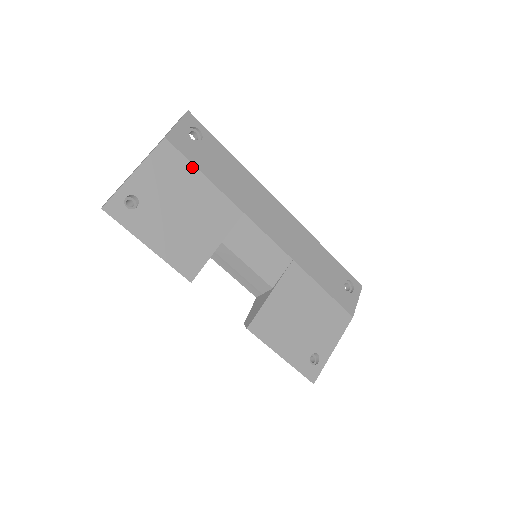
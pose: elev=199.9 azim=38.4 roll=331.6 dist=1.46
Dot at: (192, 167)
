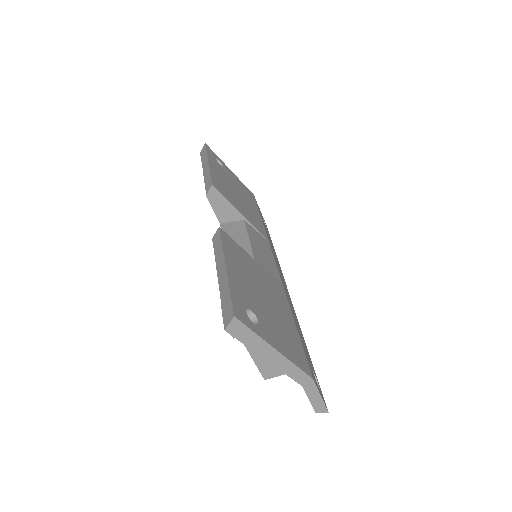
Dot at: (257, 208)
